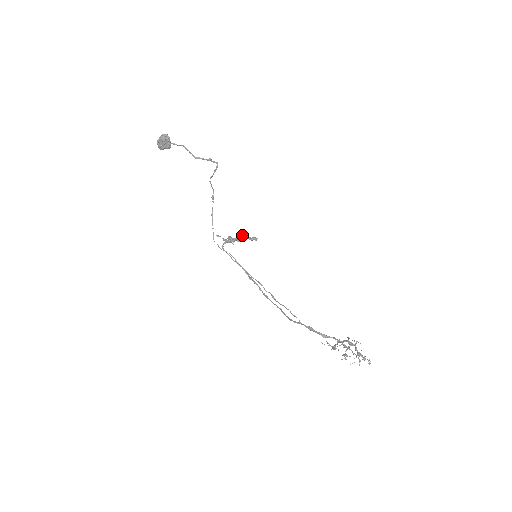
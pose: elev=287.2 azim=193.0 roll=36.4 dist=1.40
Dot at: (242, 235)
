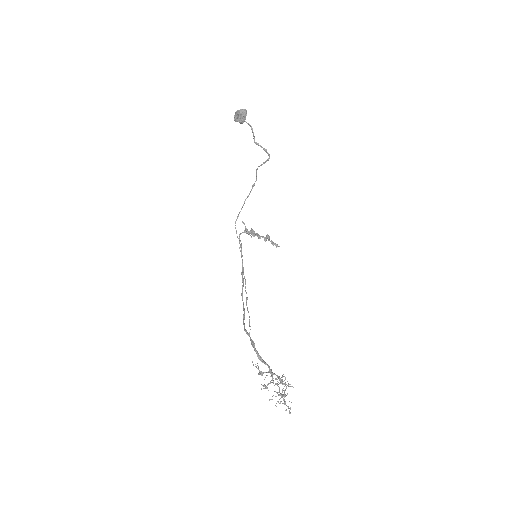
Dot at: (267, 235)
